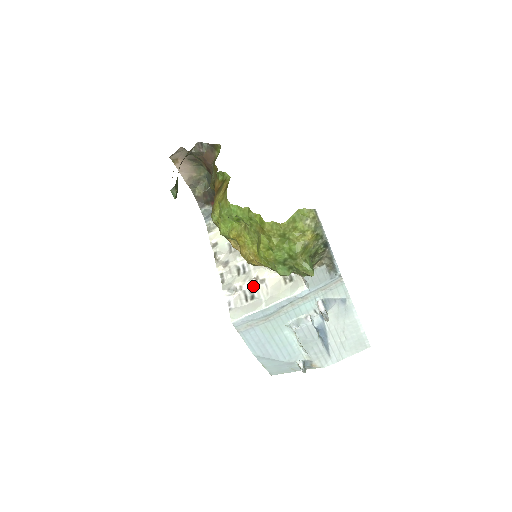
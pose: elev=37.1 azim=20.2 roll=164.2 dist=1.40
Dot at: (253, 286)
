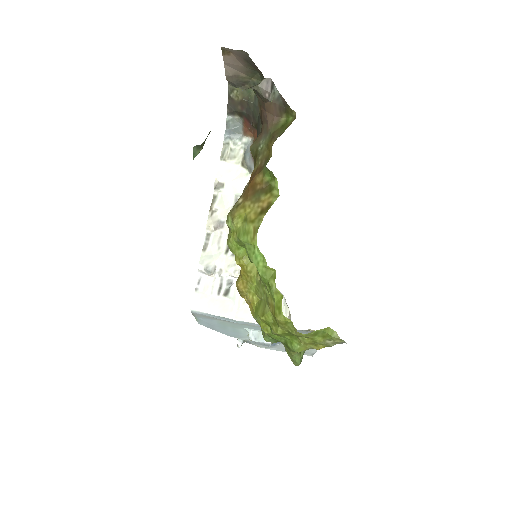
Dot at: (234, 279)
